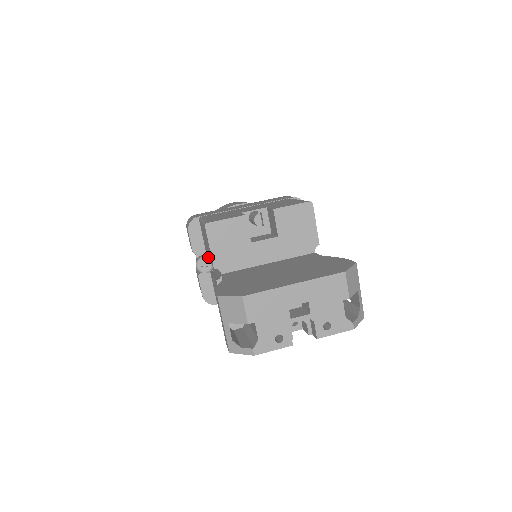
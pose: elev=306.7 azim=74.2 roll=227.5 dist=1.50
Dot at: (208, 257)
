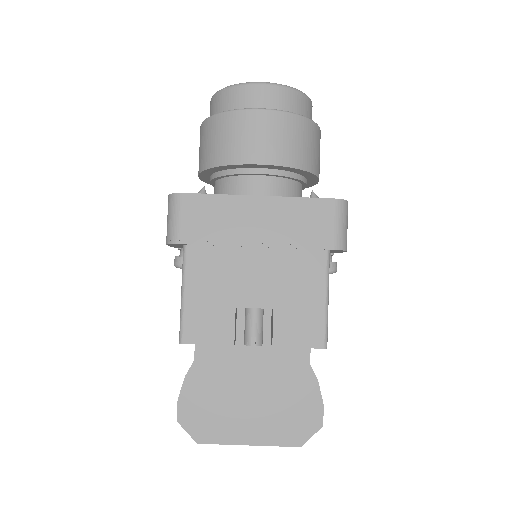
Dot at: occluded
